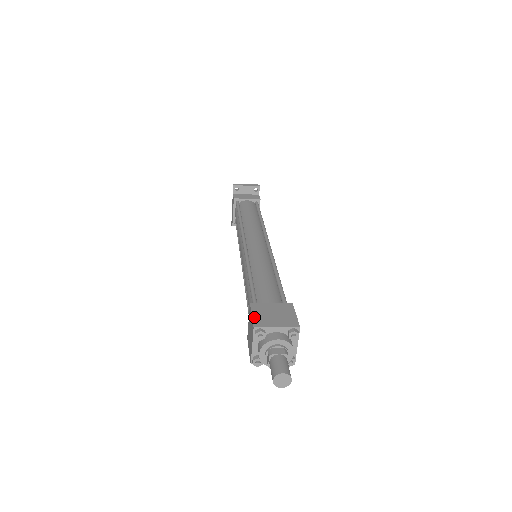
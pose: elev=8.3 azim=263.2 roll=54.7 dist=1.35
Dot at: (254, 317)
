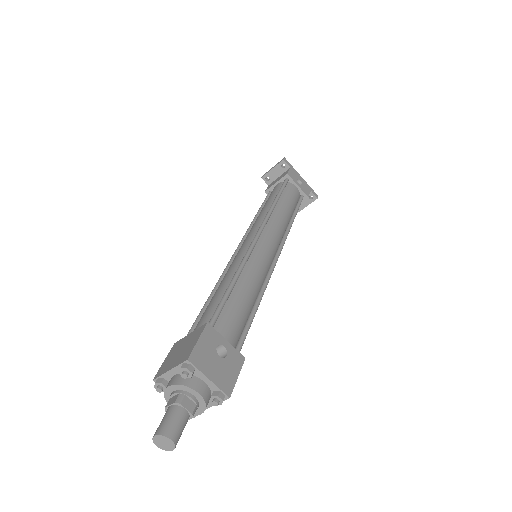
Dot at: (163, 364)
